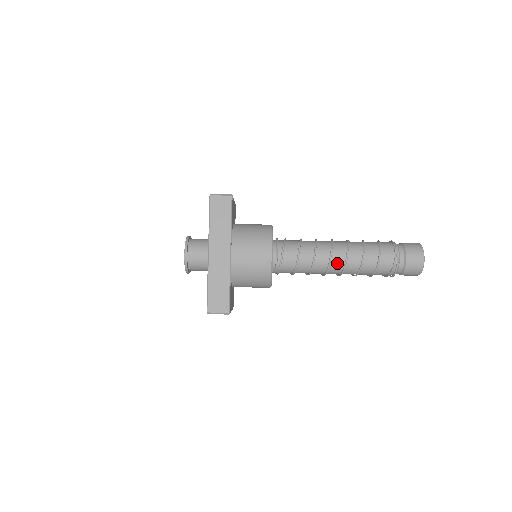
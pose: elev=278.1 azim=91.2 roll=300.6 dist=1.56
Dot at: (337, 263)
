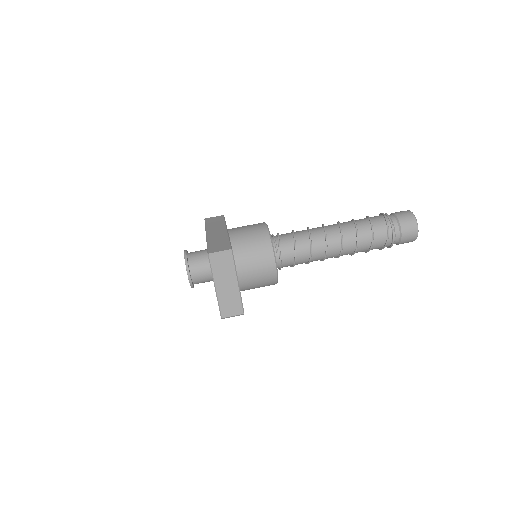
Dot at: (332, 229)
